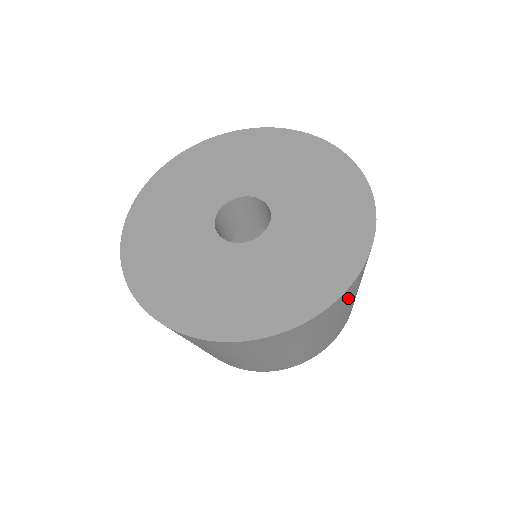
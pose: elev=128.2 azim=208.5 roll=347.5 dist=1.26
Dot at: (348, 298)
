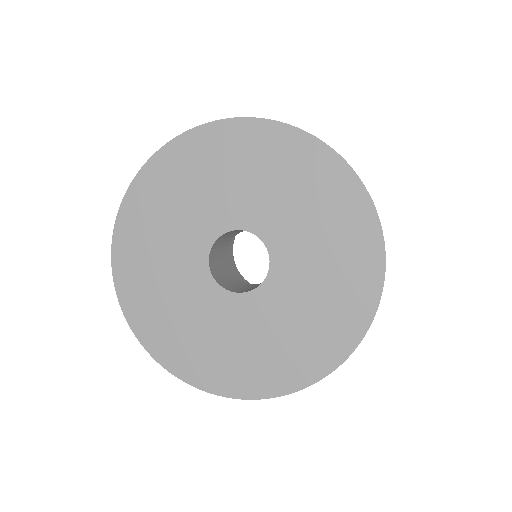
Dot at: occluded
